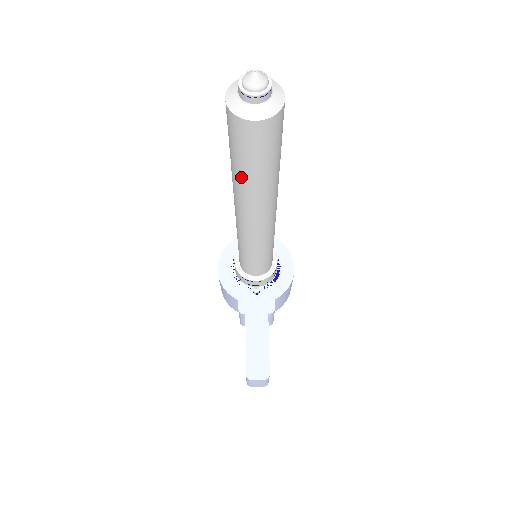
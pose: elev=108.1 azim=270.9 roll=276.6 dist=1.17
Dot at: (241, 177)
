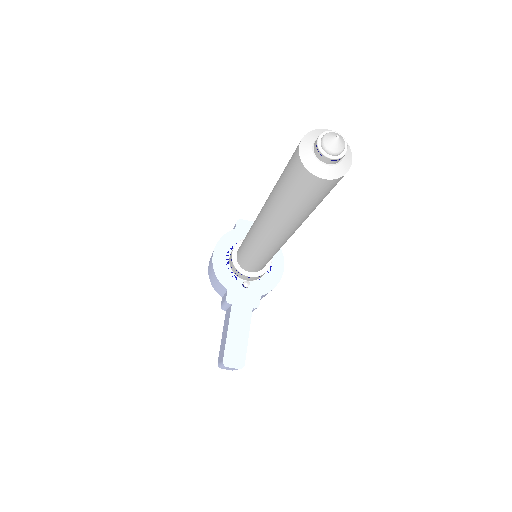
Dot at: (282, 208)
